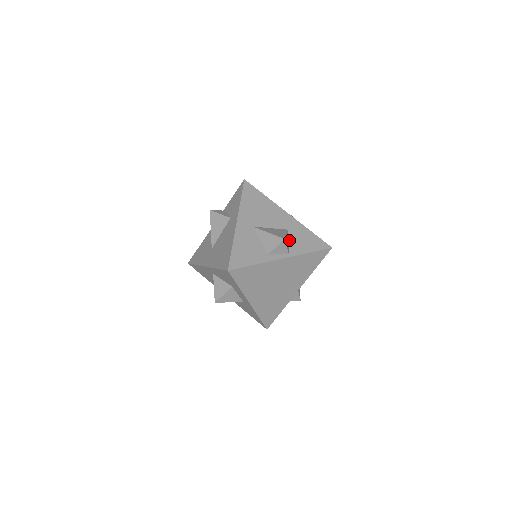
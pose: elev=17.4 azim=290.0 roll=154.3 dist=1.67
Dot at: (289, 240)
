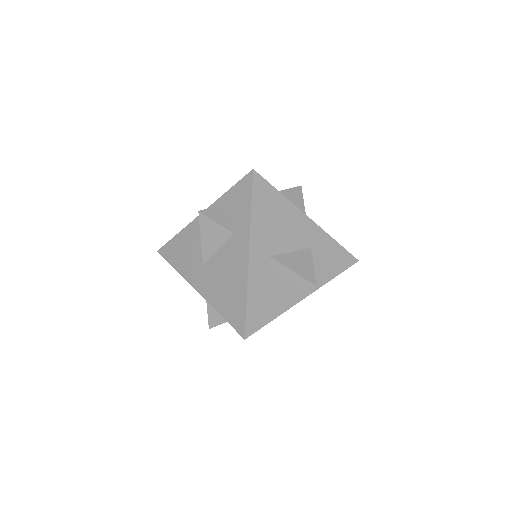
Dot at: occluded
